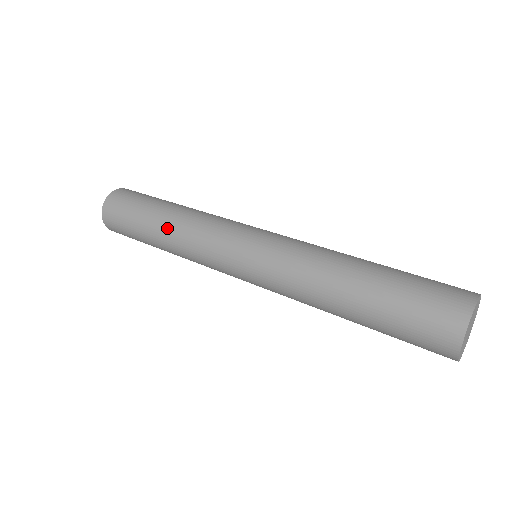
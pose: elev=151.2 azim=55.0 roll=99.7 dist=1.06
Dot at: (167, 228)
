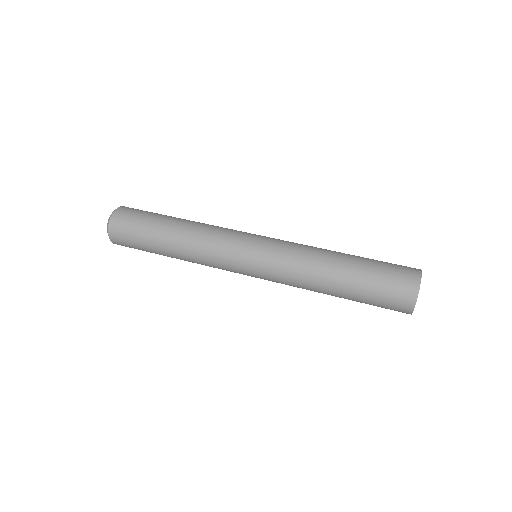
Dot at: (184, 227)
